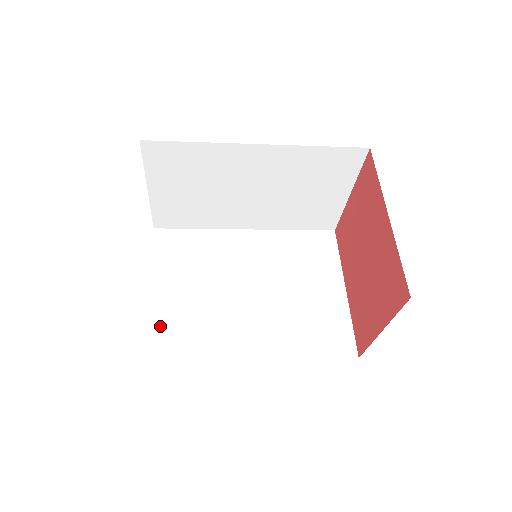
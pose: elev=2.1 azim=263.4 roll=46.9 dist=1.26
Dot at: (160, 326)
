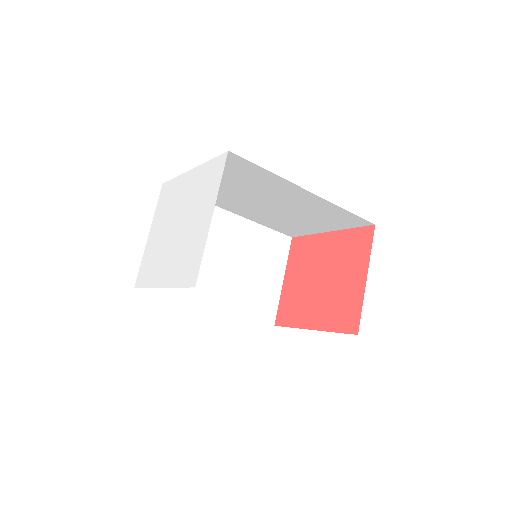
Dot at: occluded
